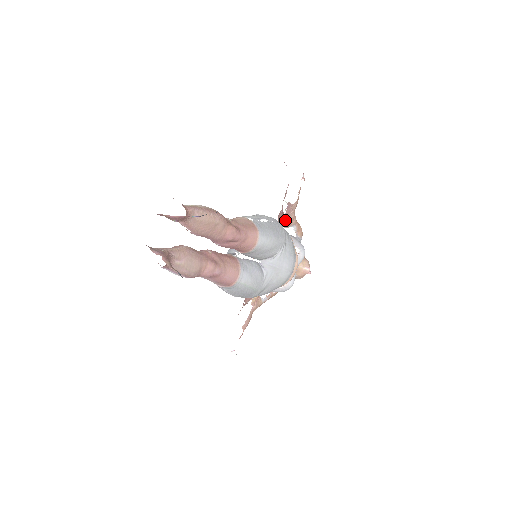
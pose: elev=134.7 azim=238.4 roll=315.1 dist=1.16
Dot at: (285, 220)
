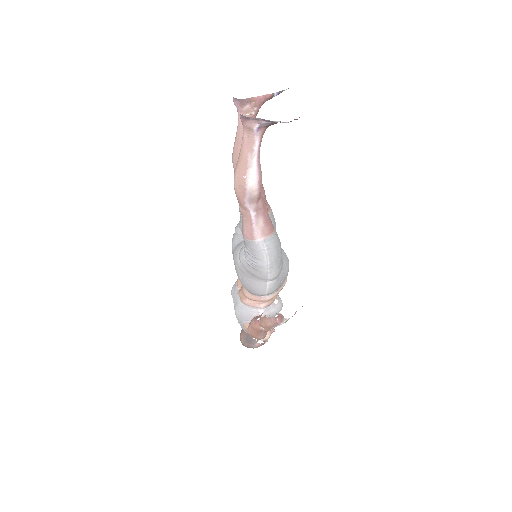
Dot at: occluded
